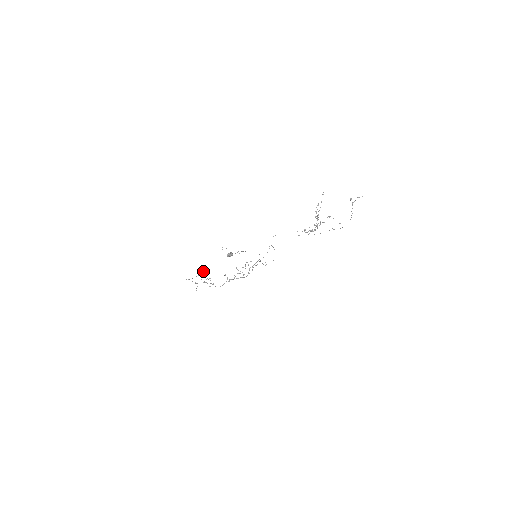
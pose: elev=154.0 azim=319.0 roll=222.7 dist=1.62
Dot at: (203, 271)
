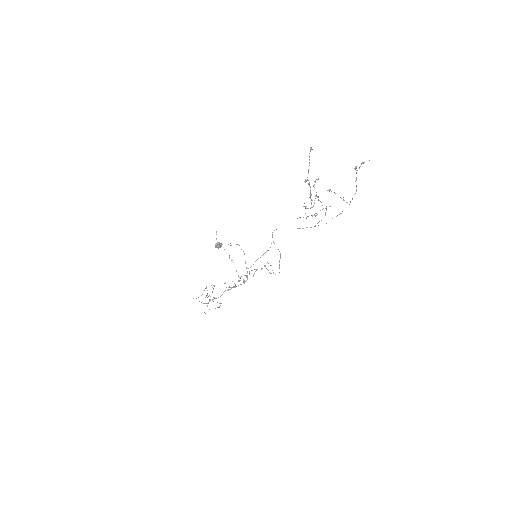
Dot at: occluded
